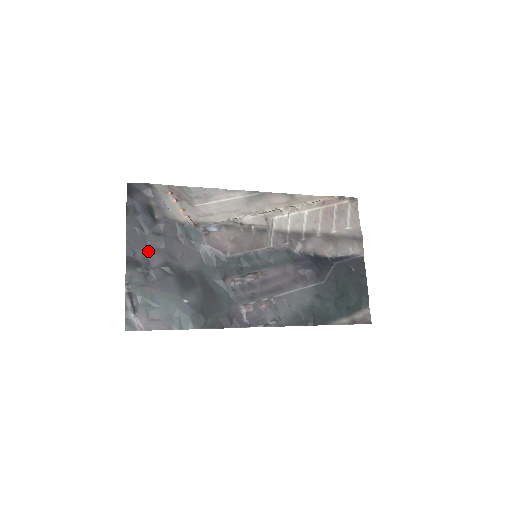
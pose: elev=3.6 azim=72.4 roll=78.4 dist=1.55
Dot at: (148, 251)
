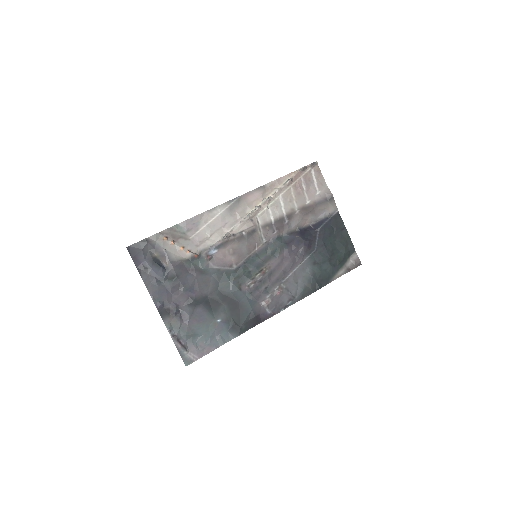
Dot at: (172, 296)
